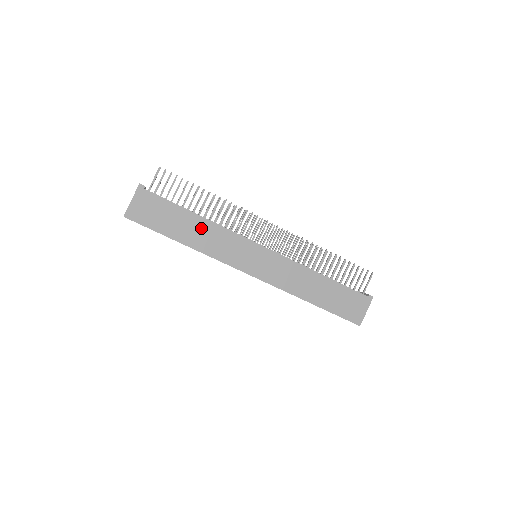
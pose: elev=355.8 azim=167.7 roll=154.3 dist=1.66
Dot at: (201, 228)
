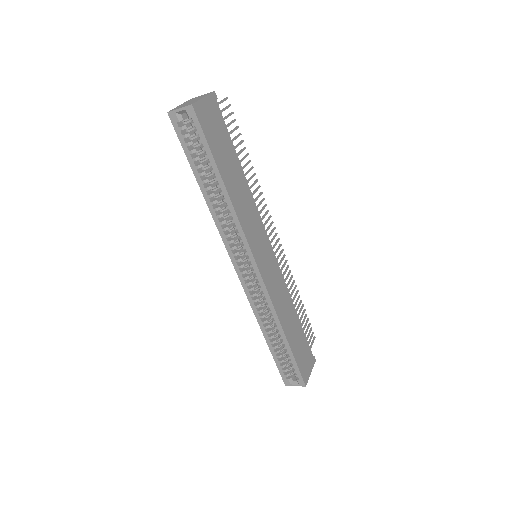
Dot at: (241, 185)
